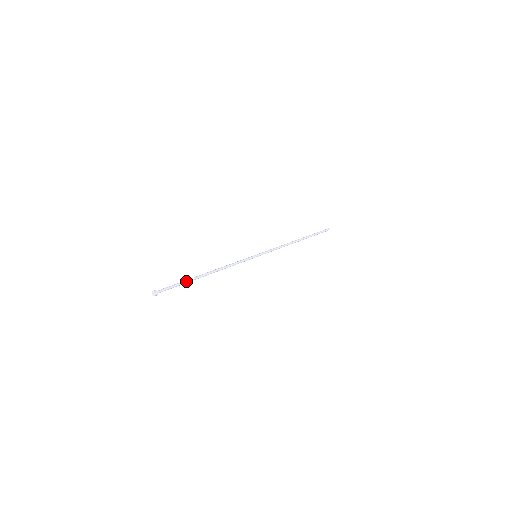
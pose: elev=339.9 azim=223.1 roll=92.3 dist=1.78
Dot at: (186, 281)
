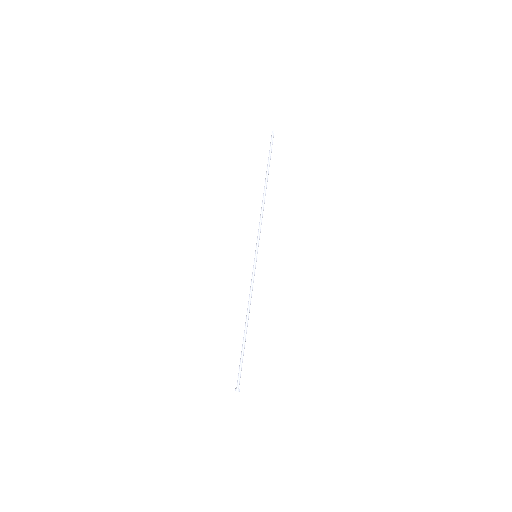
Dot at: (243, 353)
